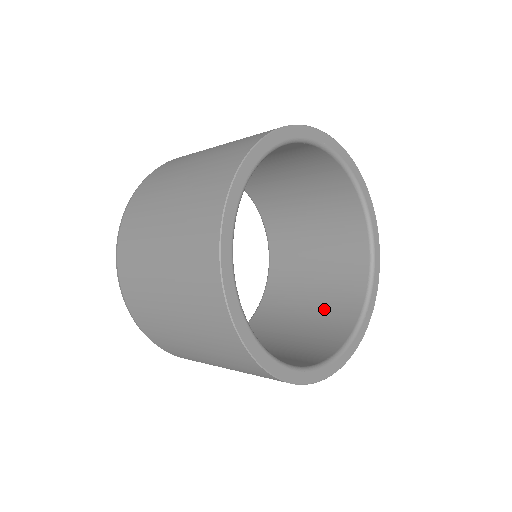
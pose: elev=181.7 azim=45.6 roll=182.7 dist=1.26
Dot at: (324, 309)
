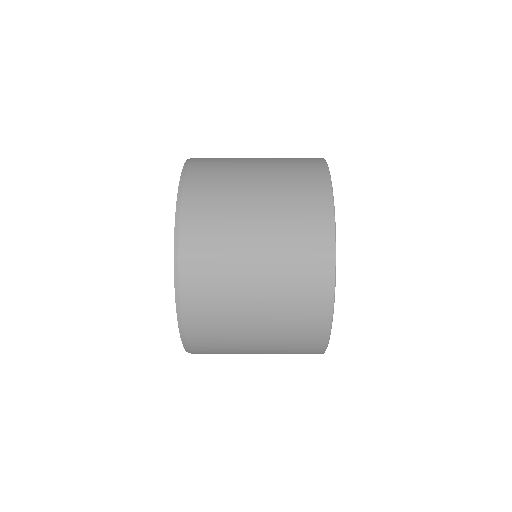
Dot at: occluded
